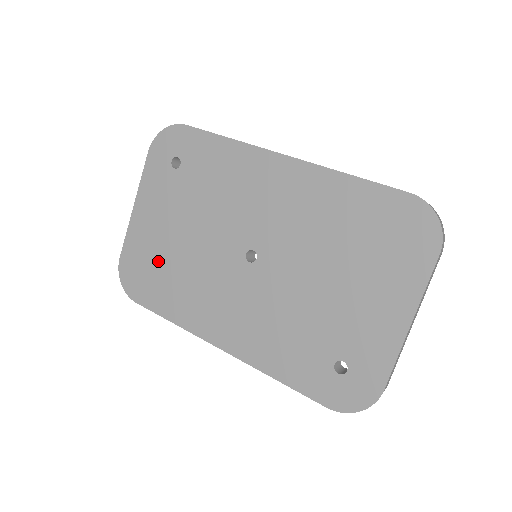
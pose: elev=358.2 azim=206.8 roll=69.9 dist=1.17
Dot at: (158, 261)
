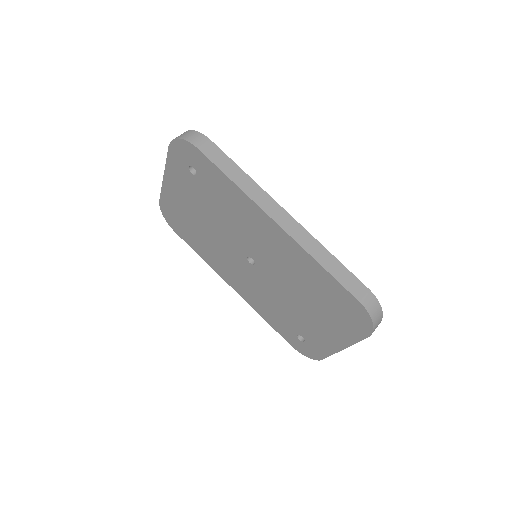
Dot at: (187, 221)
